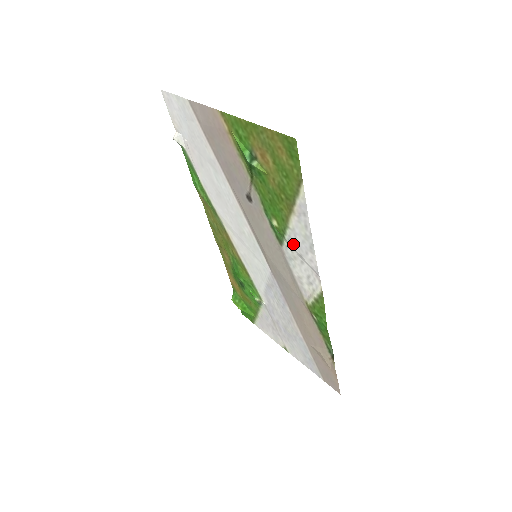
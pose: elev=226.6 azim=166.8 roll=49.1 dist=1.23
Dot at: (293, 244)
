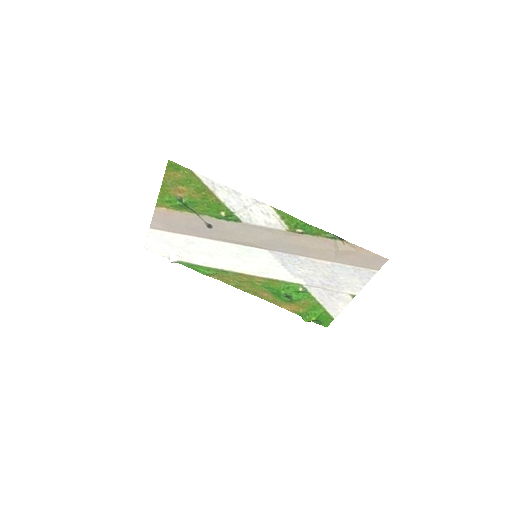
Dot at: (236, 208)
